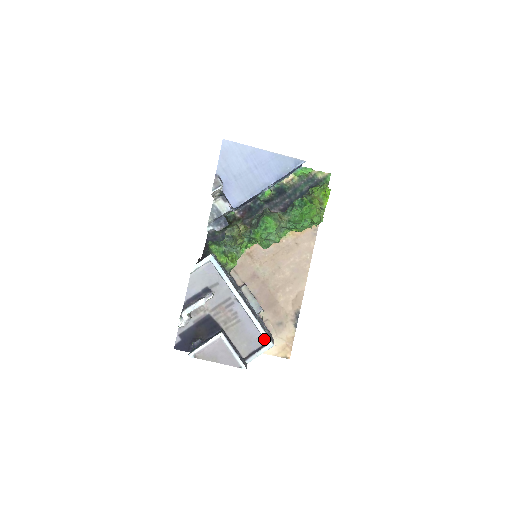
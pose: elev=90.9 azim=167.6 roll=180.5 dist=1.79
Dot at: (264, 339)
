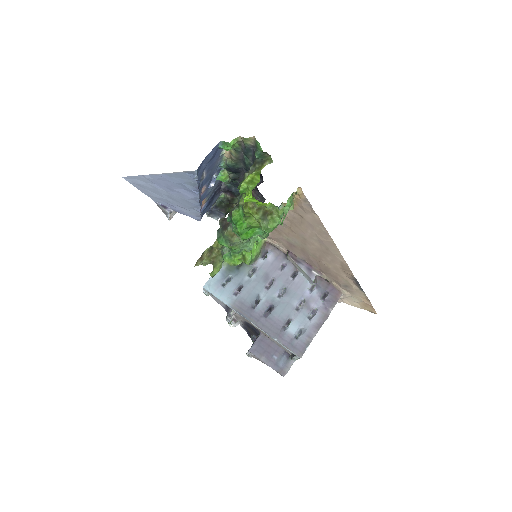
Dot at: (291, 350)
